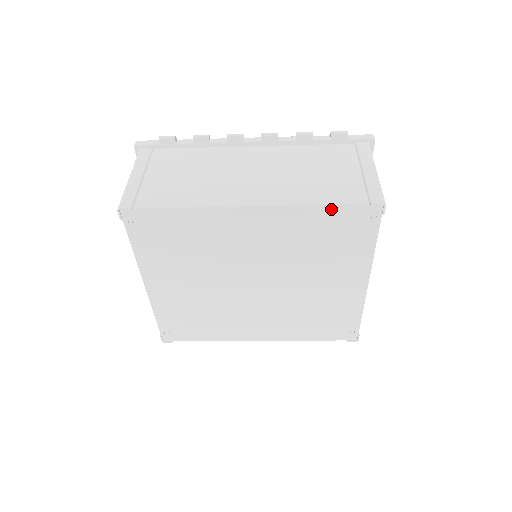
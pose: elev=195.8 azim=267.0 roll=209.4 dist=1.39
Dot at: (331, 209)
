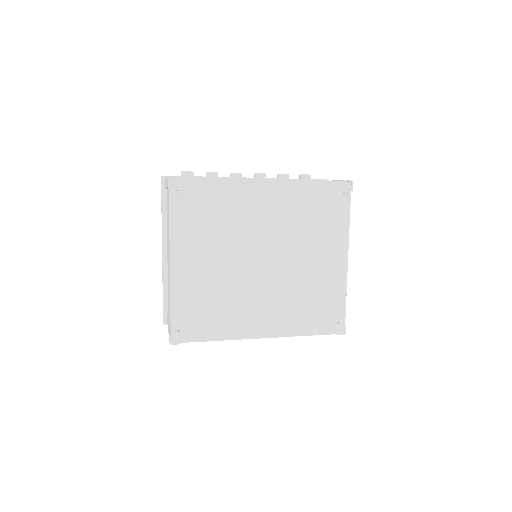
Dot at: (318, 185)
